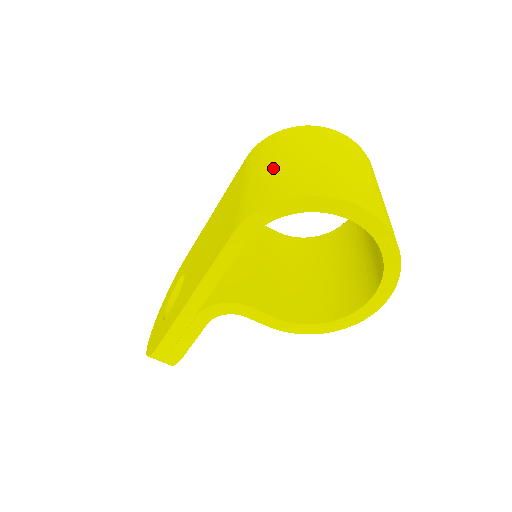
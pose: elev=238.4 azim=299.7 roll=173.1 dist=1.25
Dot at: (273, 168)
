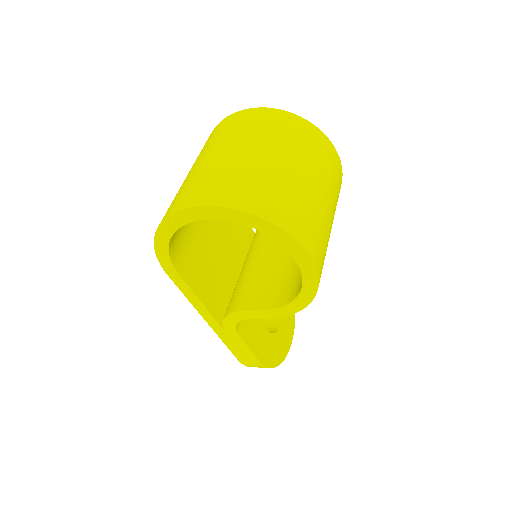
Dot at: occluded
